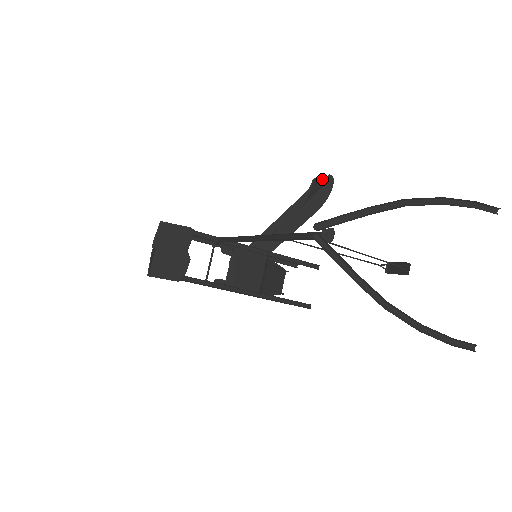
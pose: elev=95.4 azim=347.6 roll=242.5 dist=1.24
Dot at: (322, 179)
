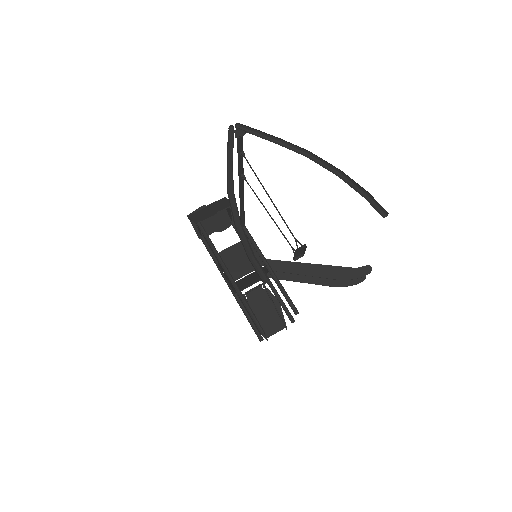
Dot at: occluded
